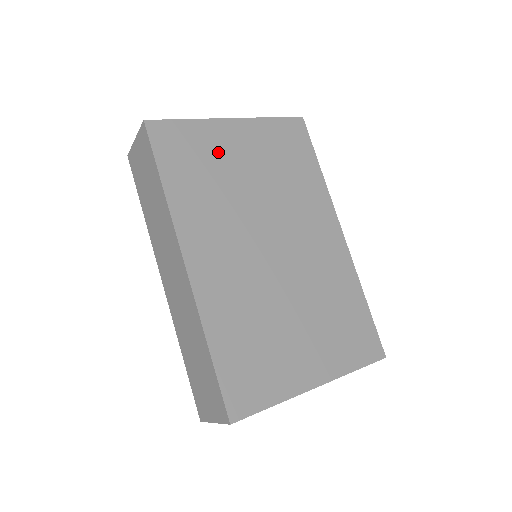
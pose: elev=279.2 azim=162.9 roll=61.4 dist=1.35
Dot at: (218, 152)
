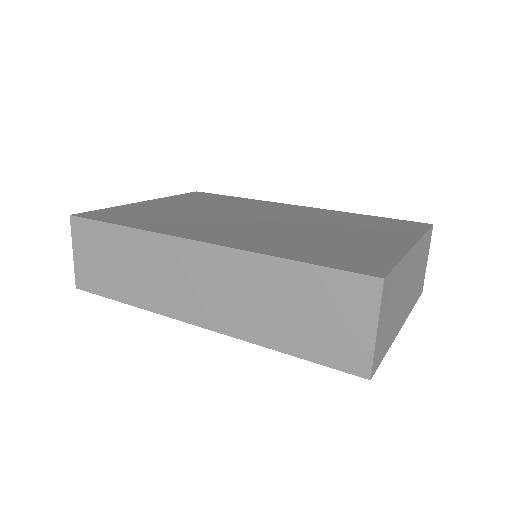
Dot at: (152, 210)
